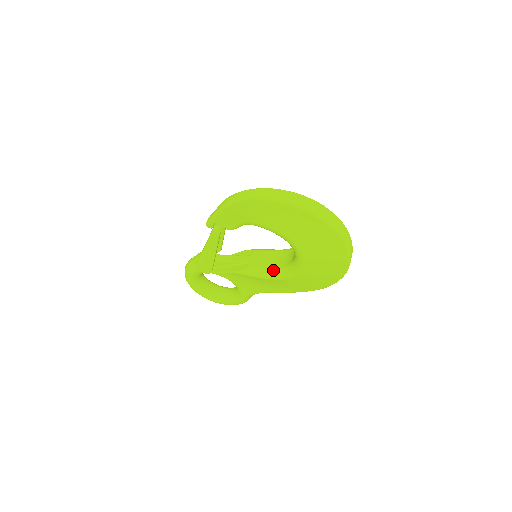
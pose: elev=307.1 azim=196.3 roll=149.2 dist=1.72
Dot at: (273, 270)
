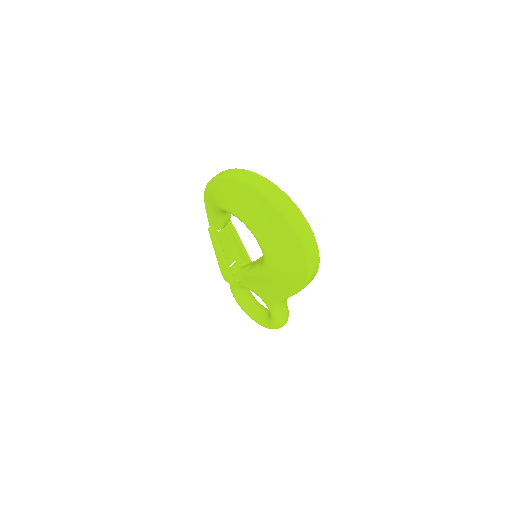
Dot at: (259, 264)
